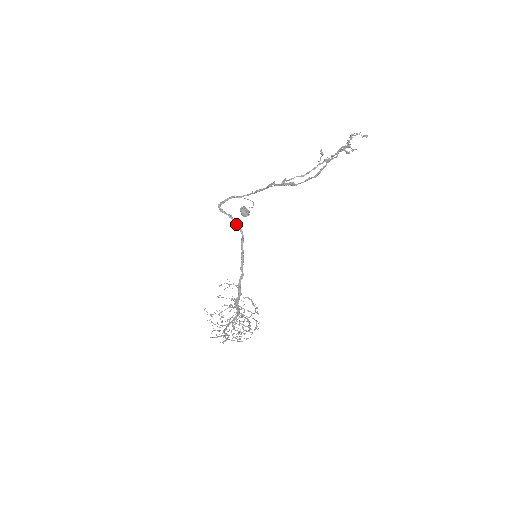
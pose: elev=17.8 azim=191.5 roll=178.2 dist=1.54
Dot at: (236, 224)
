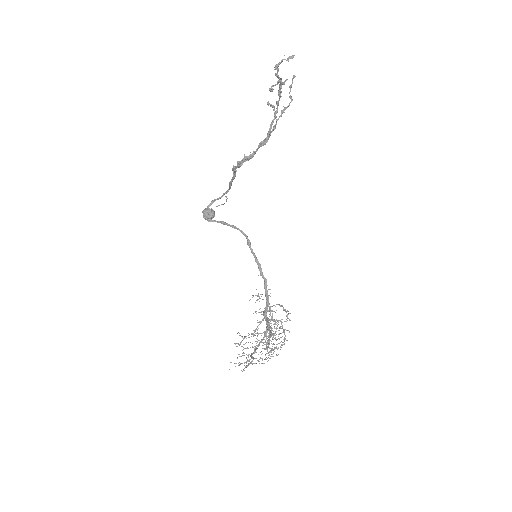
Dot at: occluded
